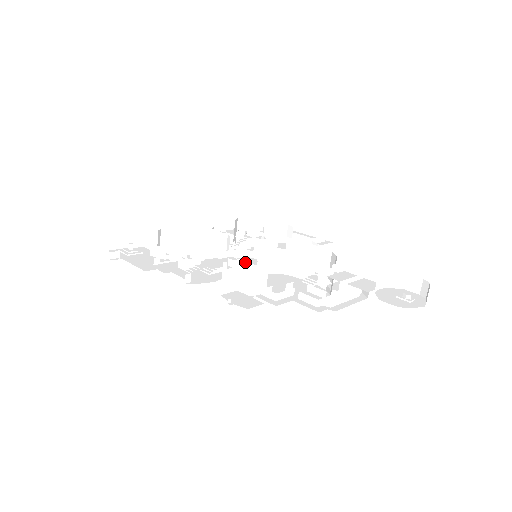
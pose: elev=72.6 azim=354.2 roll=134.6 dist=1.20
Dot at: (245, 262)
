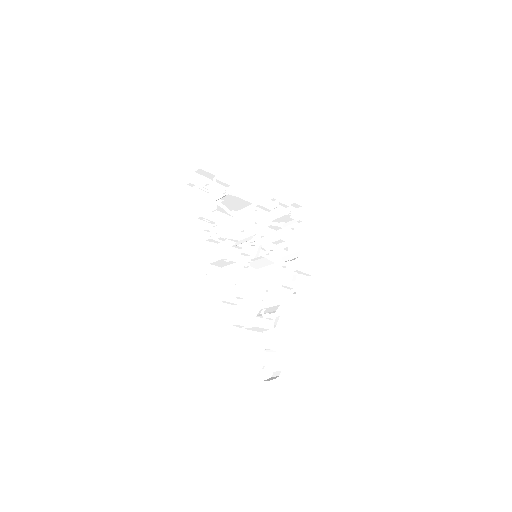
Dot at: (235, 267)
